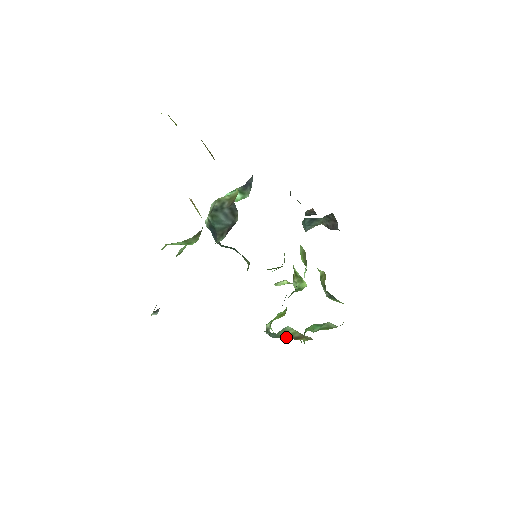
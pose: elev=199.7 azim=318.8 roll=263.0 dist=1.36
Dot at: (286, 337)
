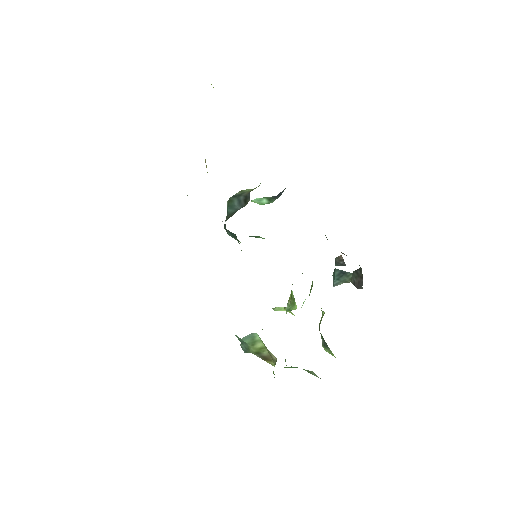
Dot at: (255, 352)
